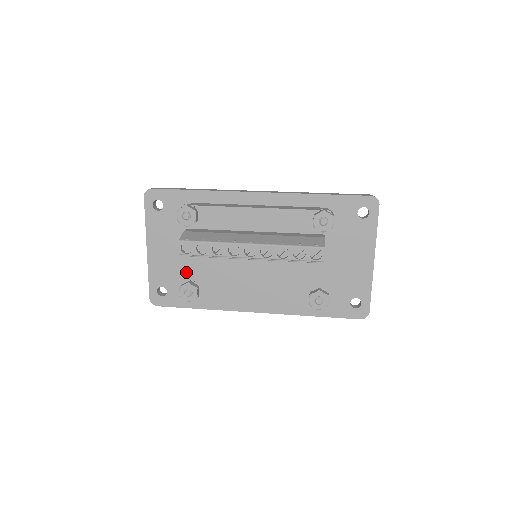
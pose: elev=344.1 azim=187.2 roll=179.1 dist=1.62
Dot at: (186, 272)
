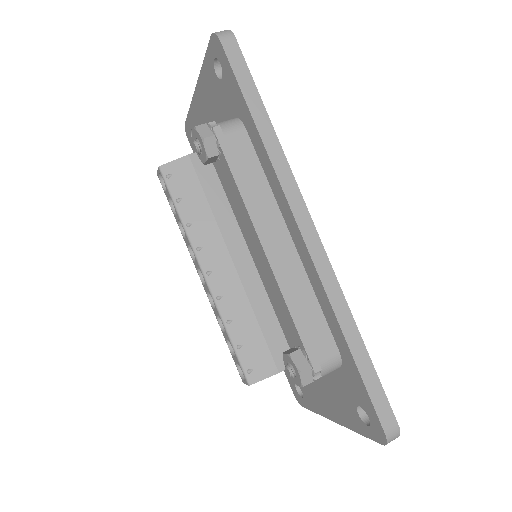
Dot at: occluded
